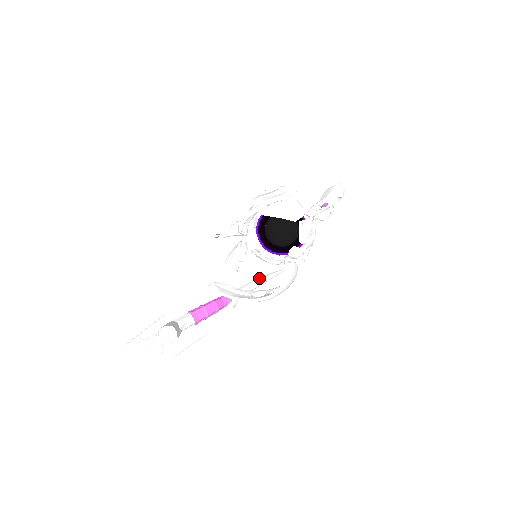
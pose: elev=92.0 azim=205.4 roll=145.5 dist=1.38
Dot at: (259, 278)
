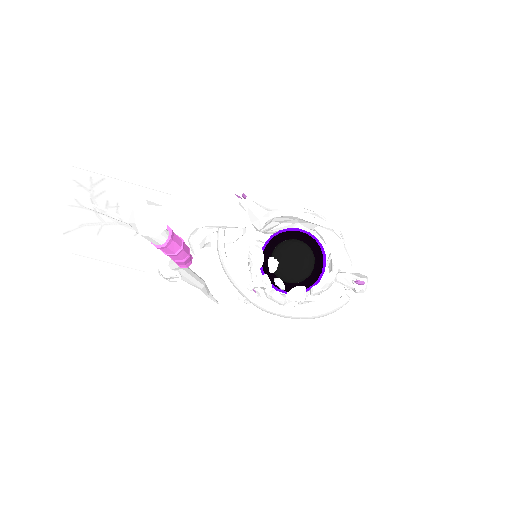
Dot at: occluded
